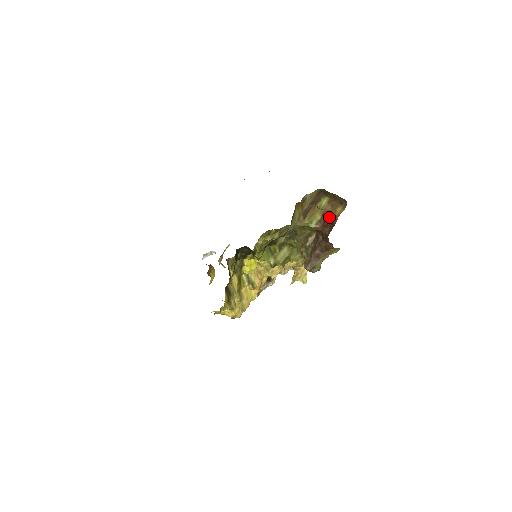
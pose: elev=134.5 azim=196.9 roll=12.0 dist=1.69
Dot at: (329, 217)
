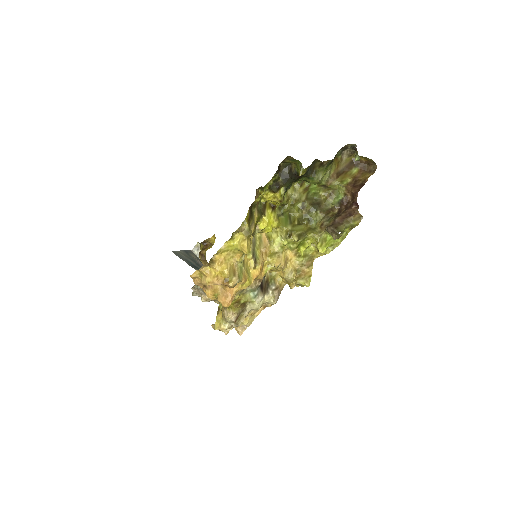
Dot at: (359, 180)
